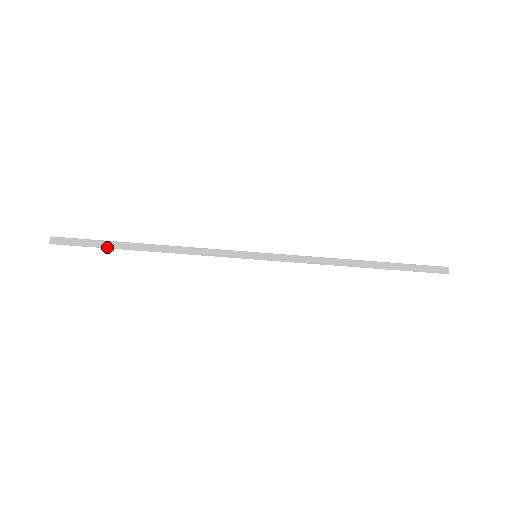
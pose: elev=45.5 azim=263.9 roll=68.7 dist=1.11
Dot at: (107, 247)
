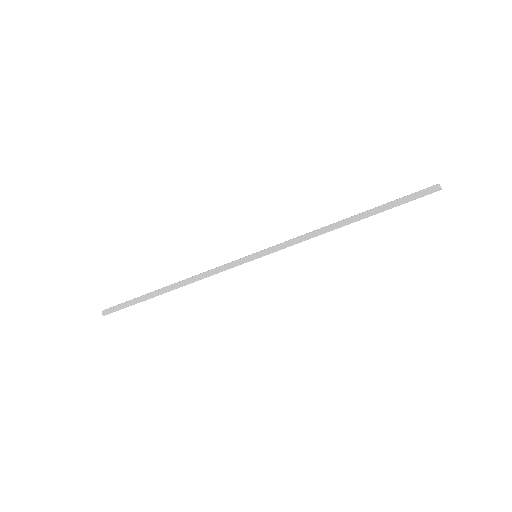
Dot at: (142, 301)
